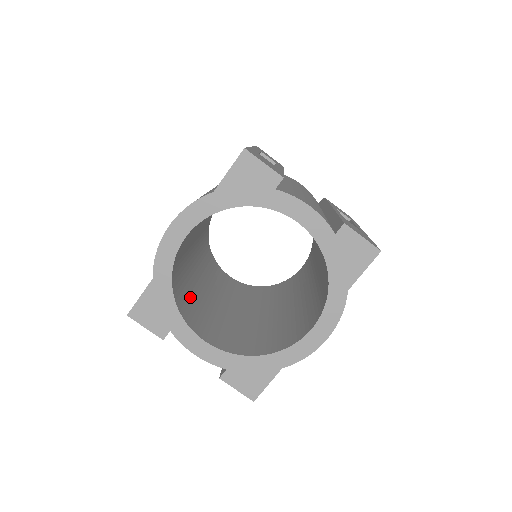
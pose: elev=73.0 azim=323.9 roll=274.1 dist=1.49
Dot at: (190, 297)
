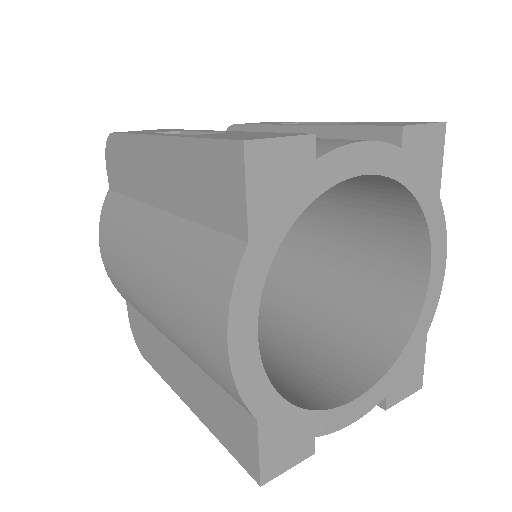
Dot at: occluded
